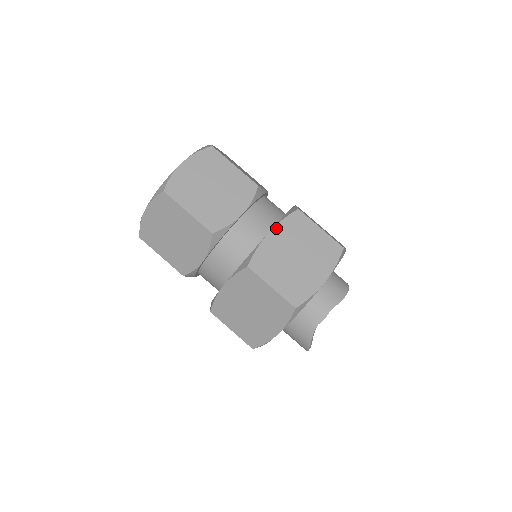
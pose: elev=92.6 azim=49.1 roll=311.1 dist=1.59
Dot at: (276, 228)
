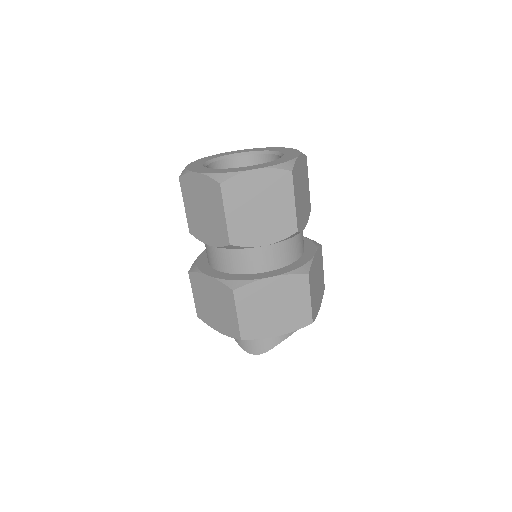
Dot at: (317, 252)
